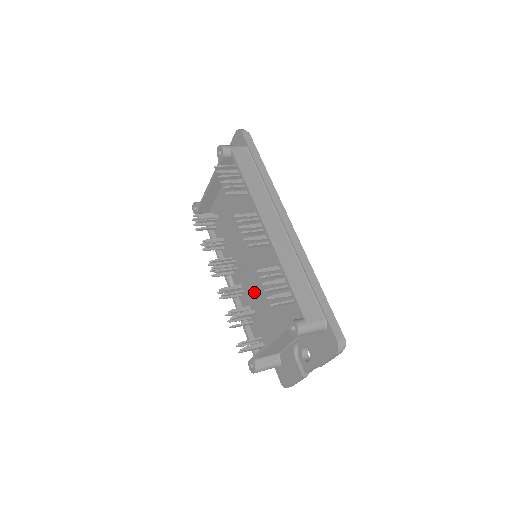
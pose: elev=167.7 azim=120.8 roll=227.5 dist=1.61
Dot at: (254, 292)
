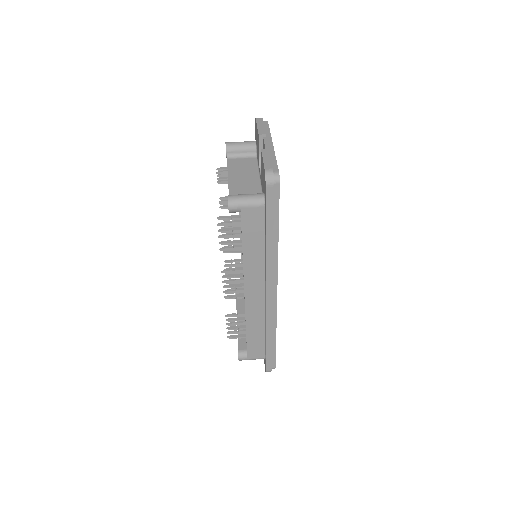
Dot at: occluded
